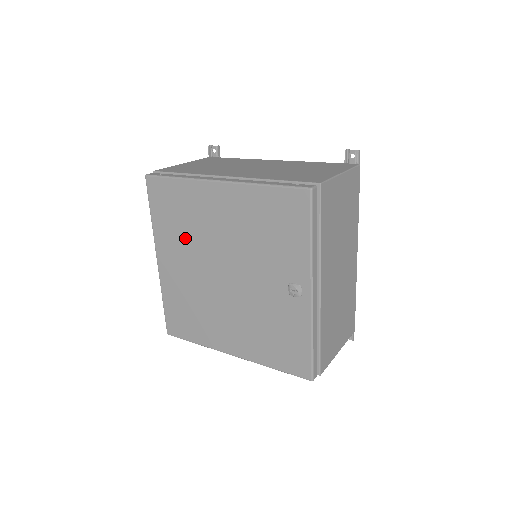
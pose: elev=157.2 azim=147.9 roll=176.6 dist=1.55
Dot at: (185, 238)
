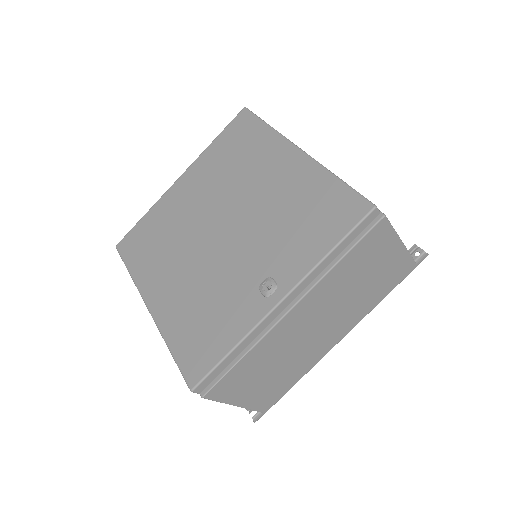
Dot at: (222, 175)
